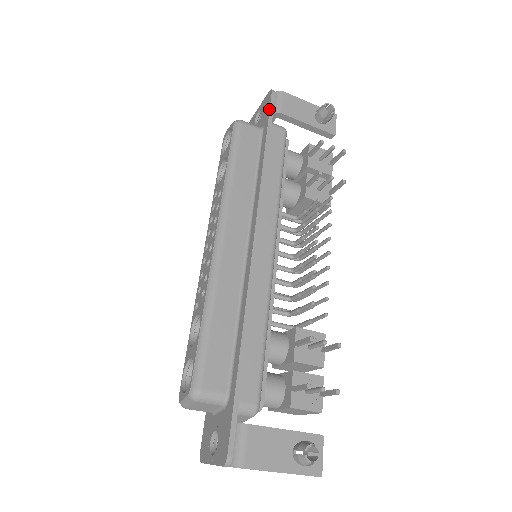
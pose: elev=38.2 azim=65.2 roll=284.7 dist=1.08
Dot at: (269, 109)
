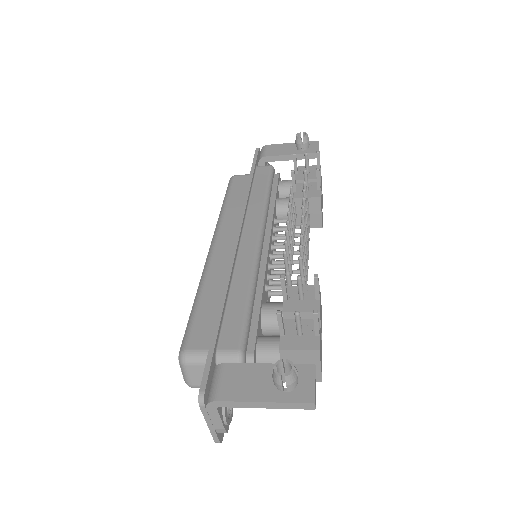
Dot at: (253, 158)
